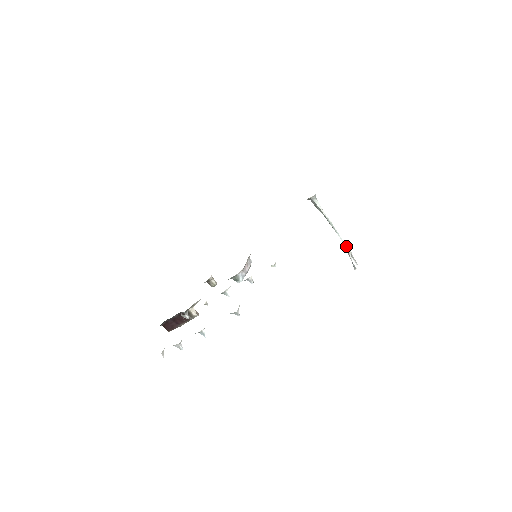
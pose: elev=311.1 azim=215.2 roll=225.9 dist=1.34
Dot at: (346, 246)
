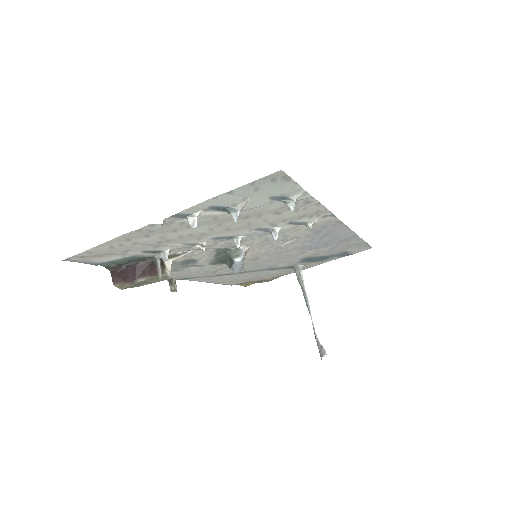
Dot at: occluded
